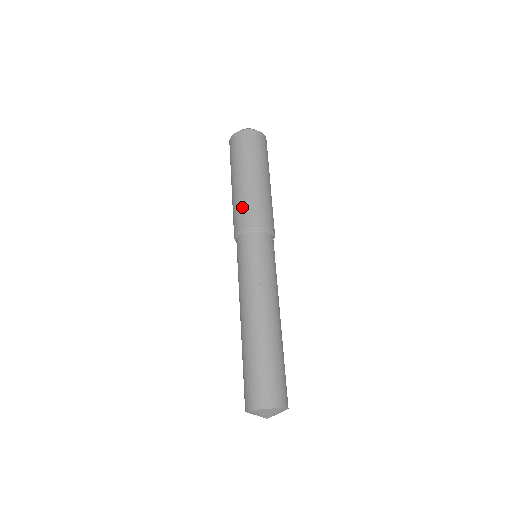
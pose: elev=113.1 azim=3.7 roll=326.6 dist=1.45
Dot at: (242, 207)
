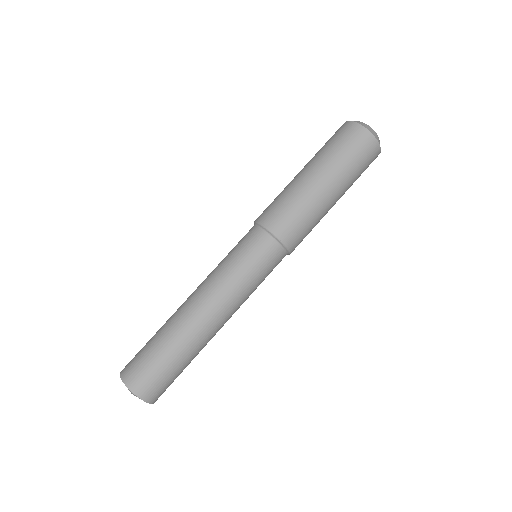
Dot at: (297, 213)
